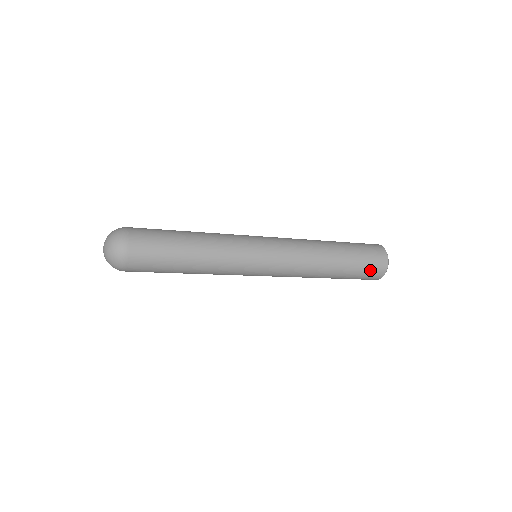
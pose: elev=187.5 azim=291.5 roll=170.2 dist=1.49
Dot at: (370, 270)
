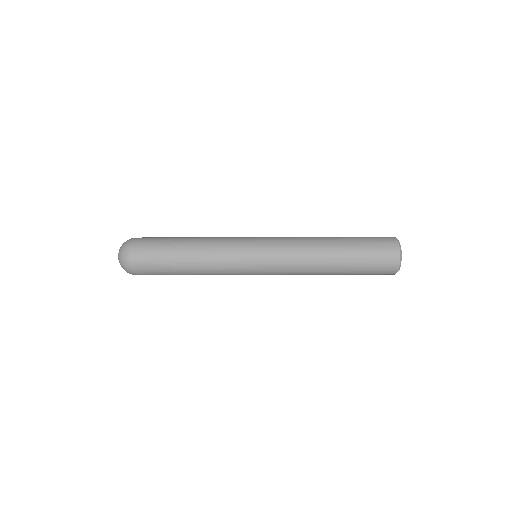
Dot at: (378, 245)
